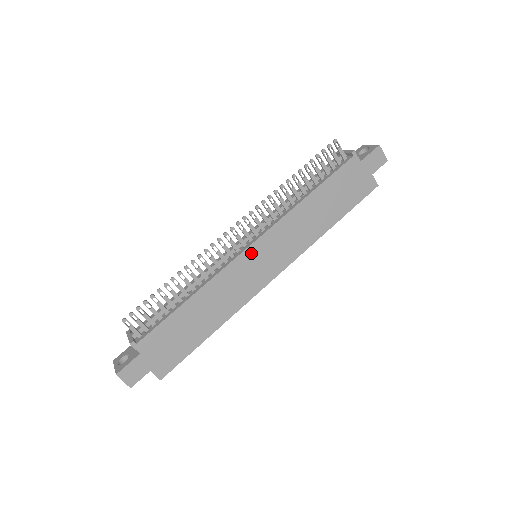
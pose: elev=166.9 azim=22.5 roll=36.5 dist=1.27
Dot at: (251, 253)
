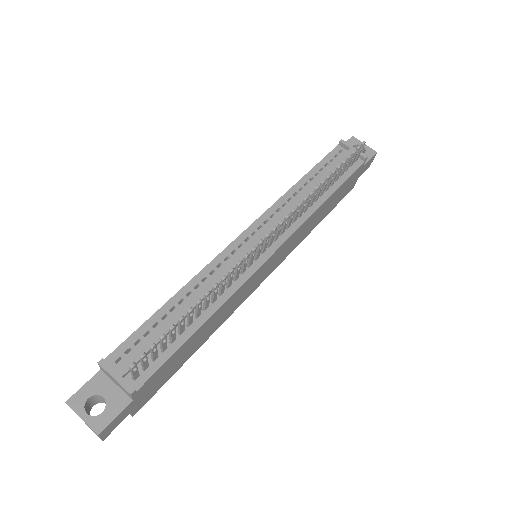
Dot at: (268, 262)
